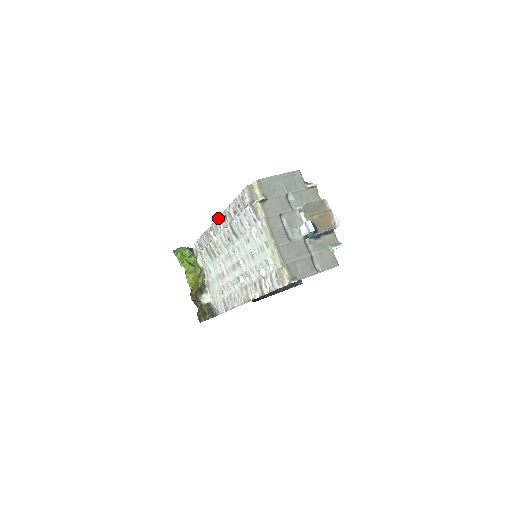
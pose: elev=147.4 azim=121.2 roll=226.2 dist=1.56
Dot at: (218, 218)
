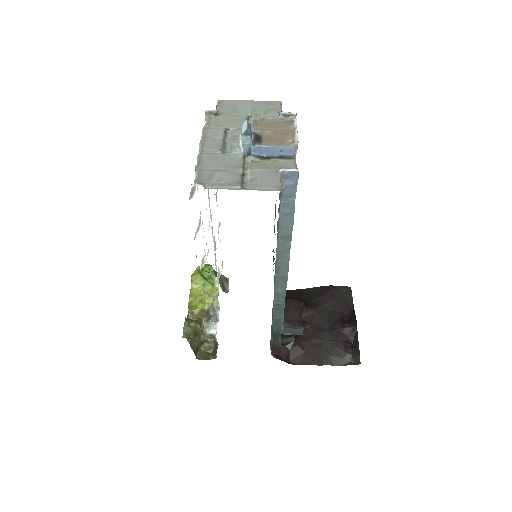
Dot at: occluded
